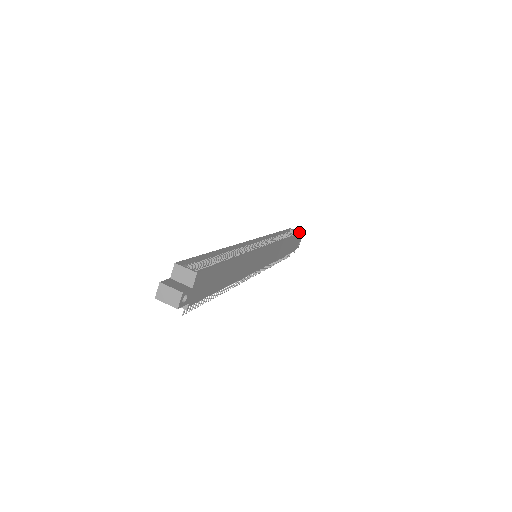
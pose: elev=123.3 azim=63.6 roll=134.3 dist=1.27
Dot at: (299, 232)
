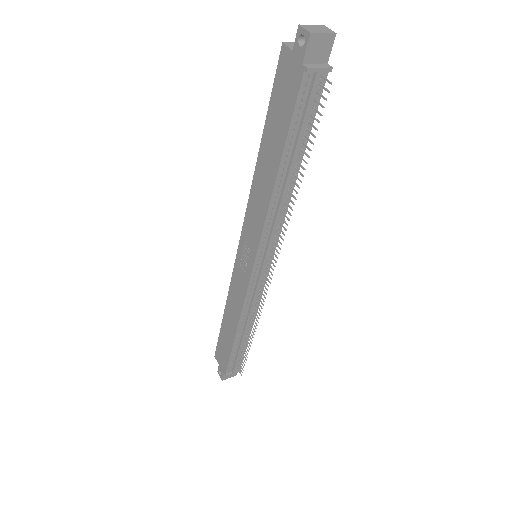
Dot at: occluded
